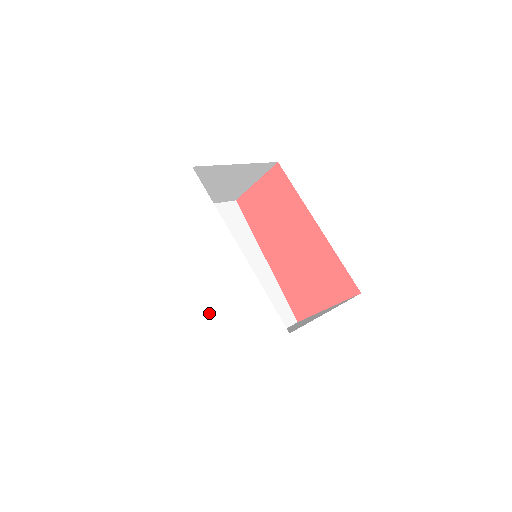
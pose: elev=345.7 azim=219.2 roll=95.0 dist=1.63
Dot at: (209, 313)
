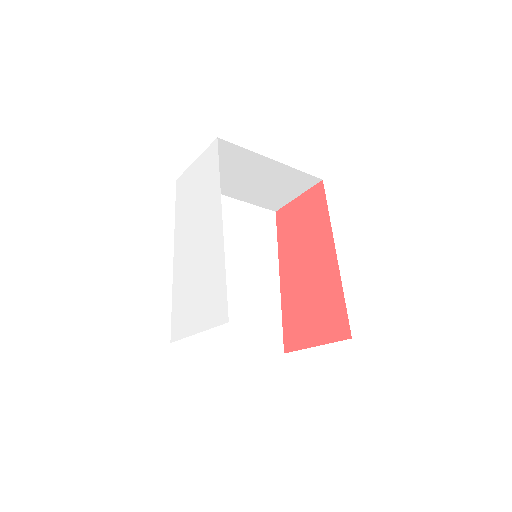
Dot at: (179, 287)
